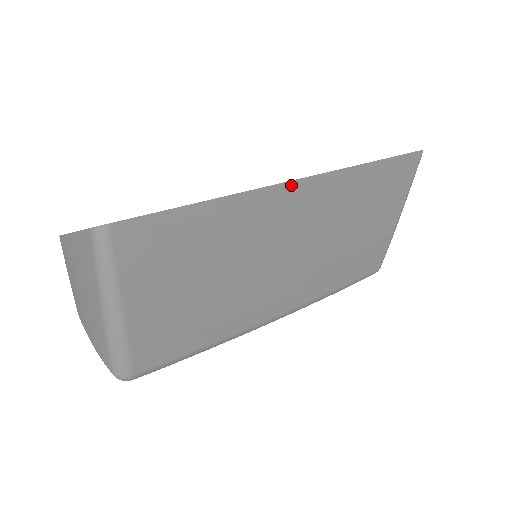
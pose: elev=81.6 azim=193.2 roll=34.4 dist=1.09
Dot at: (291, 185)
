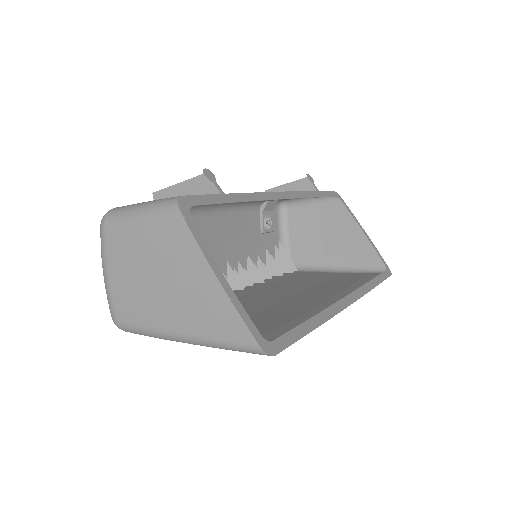
Dot at: (343, 306)
